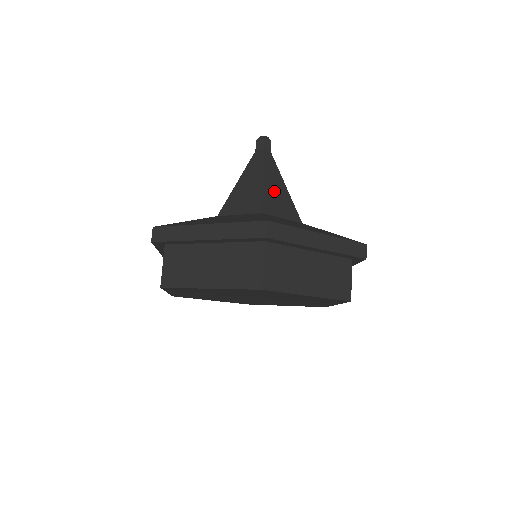
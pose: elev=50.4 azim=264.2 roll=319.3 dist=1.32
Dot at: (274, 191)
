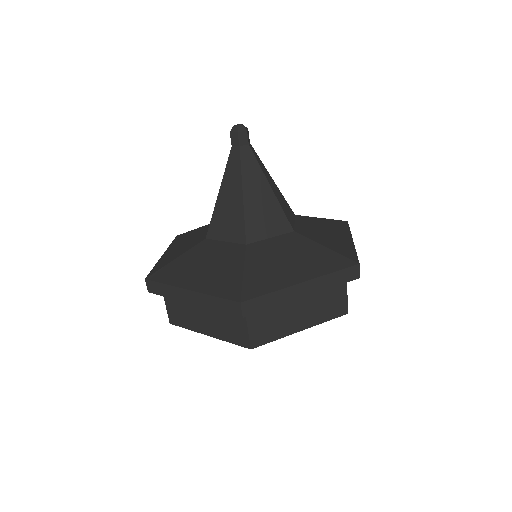
Dot at: (257, 205)
